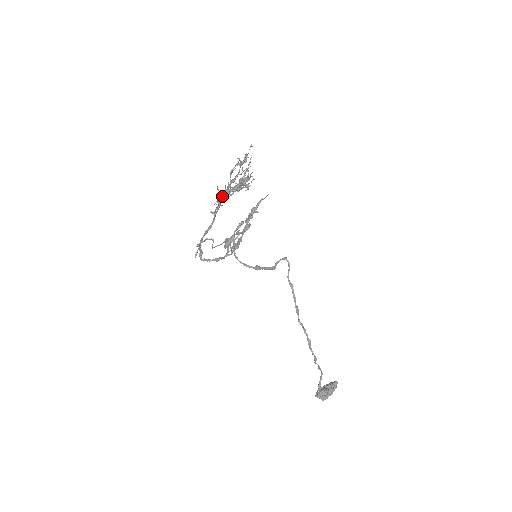
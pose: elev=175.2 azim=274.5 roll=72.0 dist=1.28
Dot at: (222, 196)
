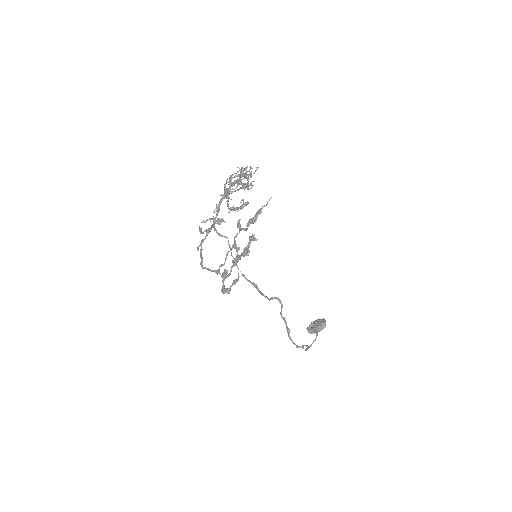
Dot at: (222, 196)
